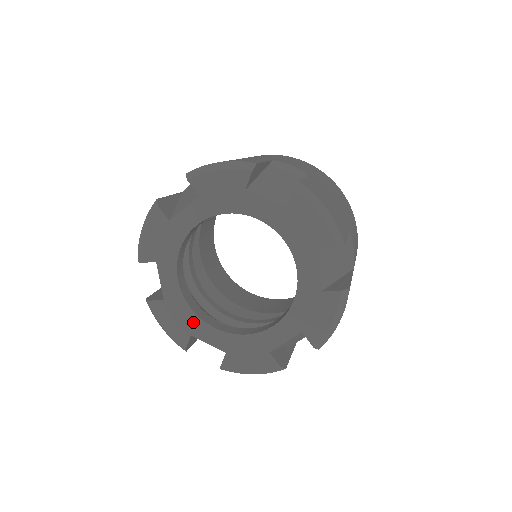
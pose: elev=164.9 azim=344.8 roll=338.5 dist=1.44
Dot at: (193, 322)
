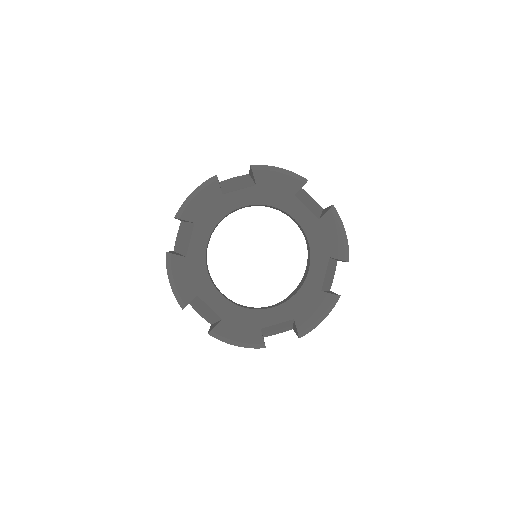
Dot at: (204, 284)
